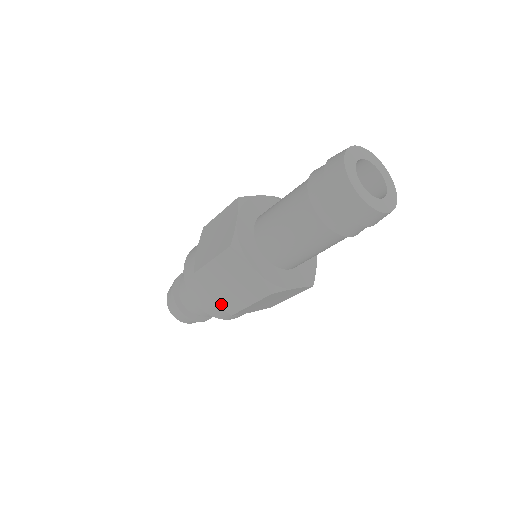
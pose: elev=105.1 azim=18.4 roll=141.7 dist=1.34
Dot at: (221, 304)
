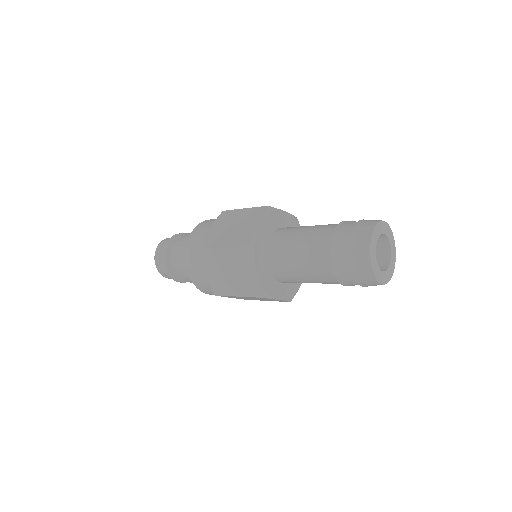
Dot at: (207, 237)
